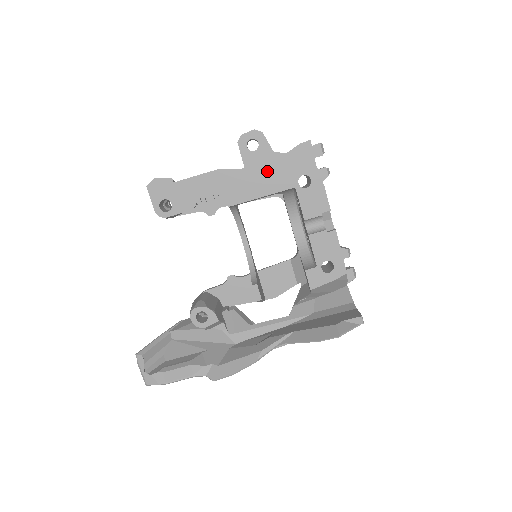
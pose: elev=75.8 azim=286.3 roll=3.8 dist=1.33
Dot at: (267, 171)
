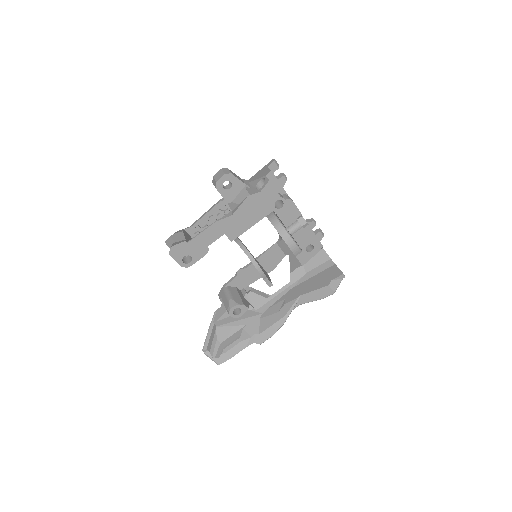
Dot at: (251, 208)
